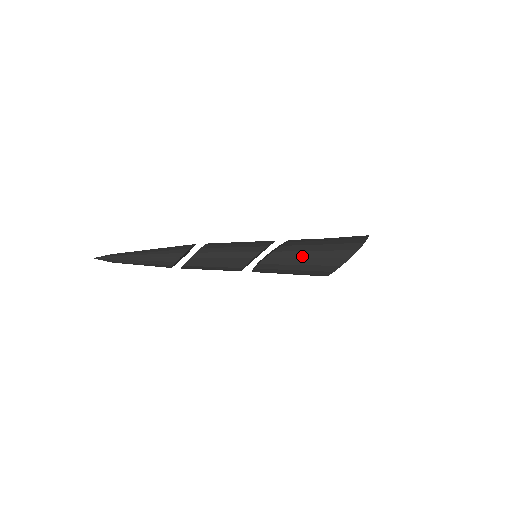
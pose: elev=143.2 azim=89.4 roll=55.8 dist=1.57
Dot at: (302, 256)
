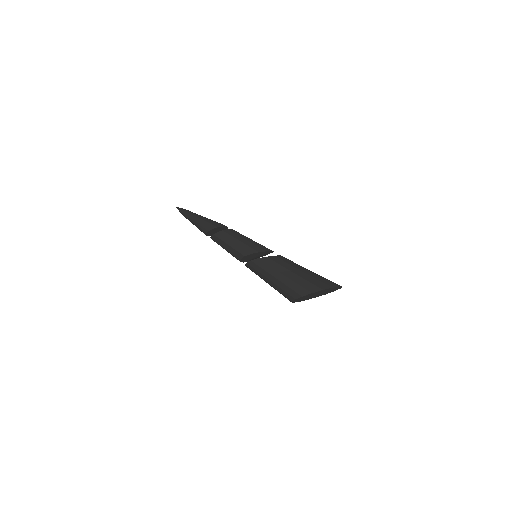
Dot at: (273, 273)
